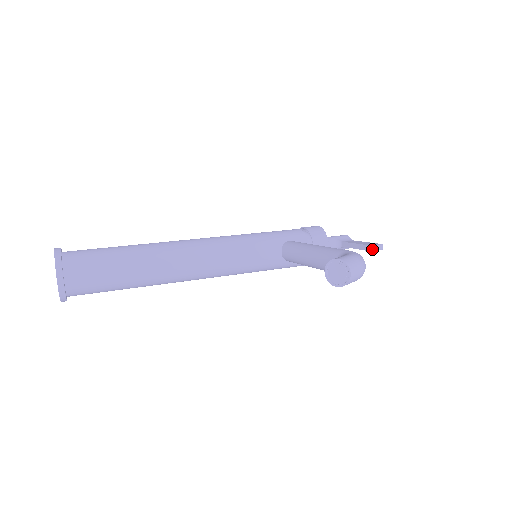
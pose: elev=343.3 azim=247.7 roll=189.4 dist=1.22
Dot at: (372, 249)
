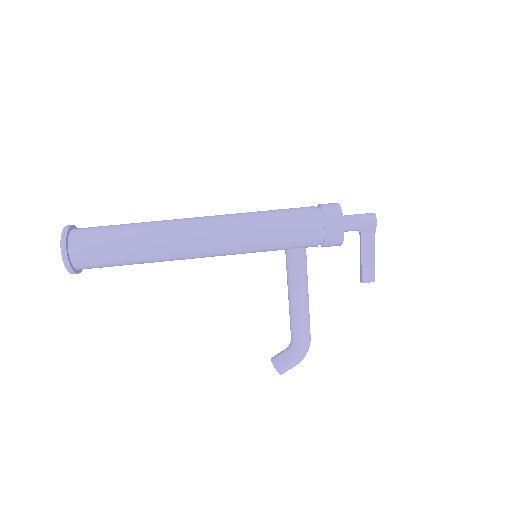
Dot at: (362, 282)
